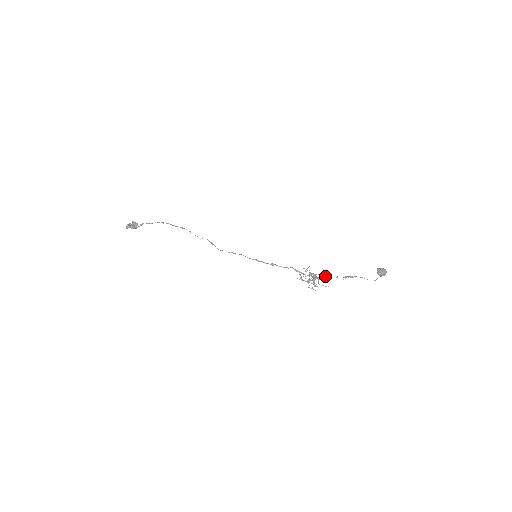
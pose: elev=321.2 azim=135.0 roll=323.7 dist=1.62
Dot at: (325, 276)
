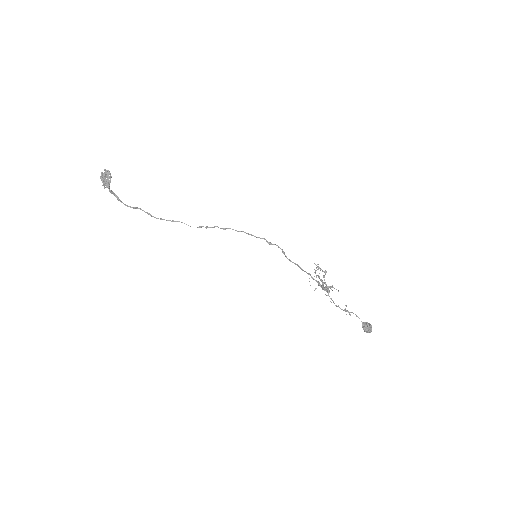
Dot at: occluded
